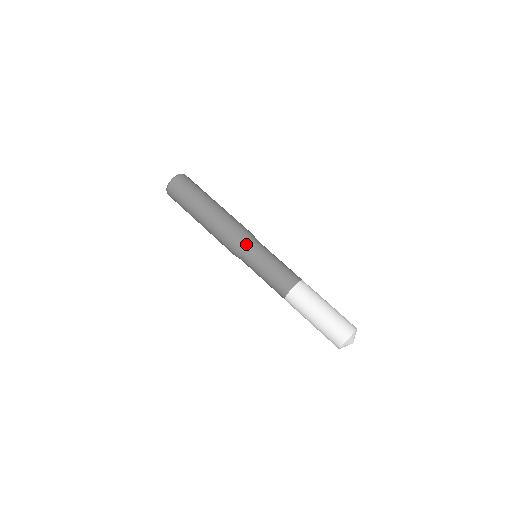
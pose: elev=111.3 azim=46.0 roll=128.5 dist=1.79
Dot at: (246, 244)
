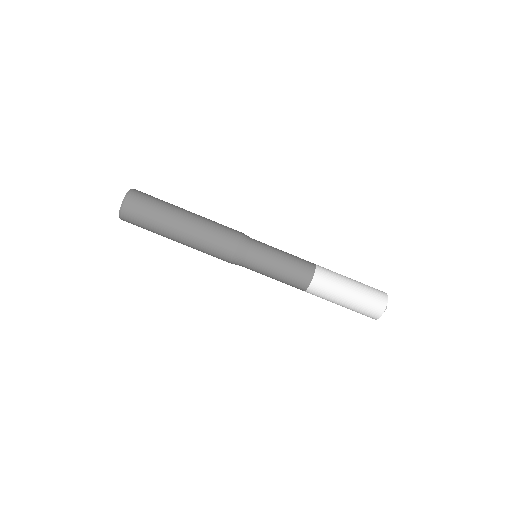
Dot at: (240, 259)
